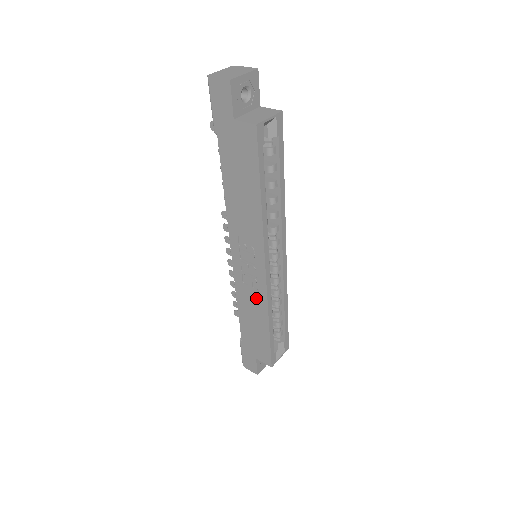
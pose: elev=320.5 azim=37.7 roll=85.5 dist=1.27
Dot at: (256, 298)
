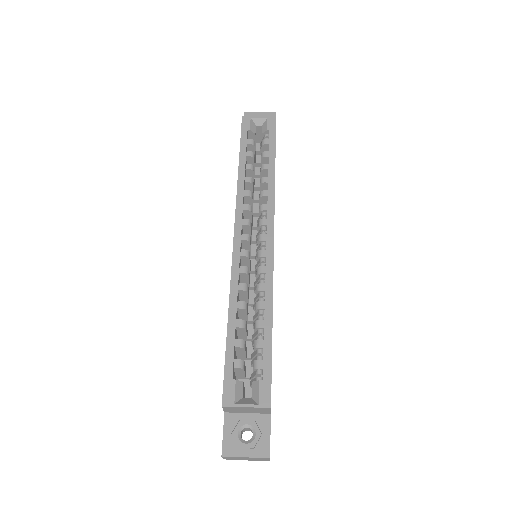
Dot at: occluded
